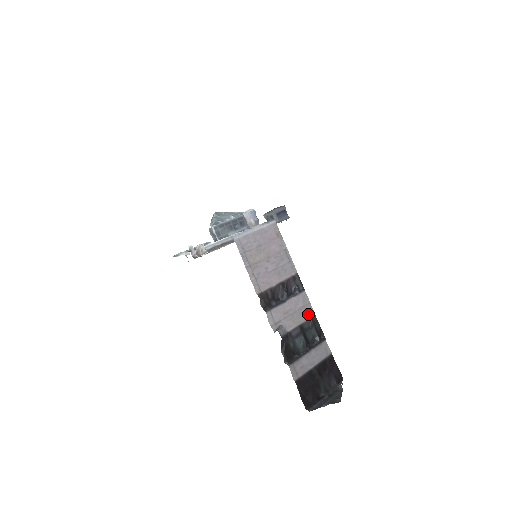
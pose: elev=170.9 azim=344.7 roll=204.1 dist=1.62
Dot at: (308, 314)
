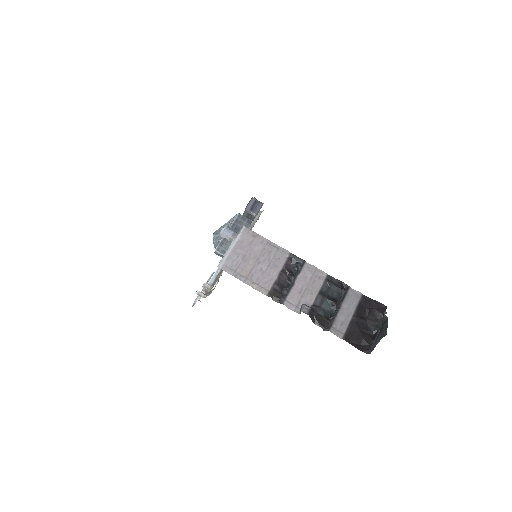
Dot at: (321, 278)
